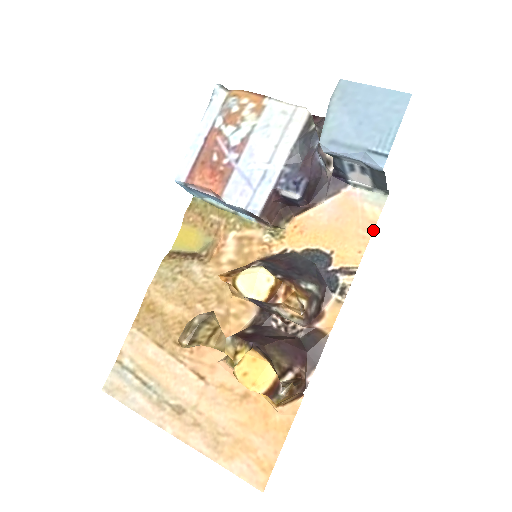
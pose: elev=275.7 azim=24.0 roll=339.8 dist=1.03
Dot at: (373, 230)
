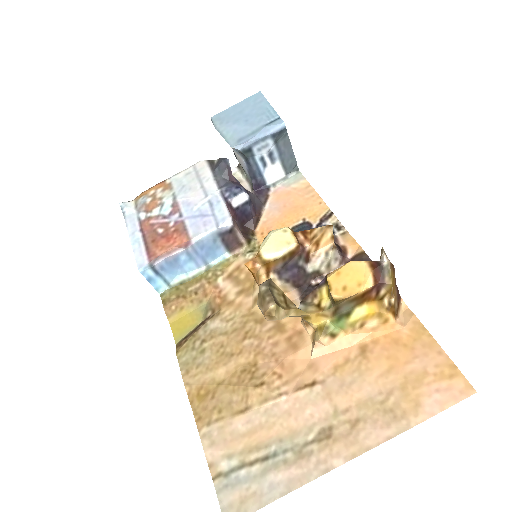
Dot at: (313, 189)
